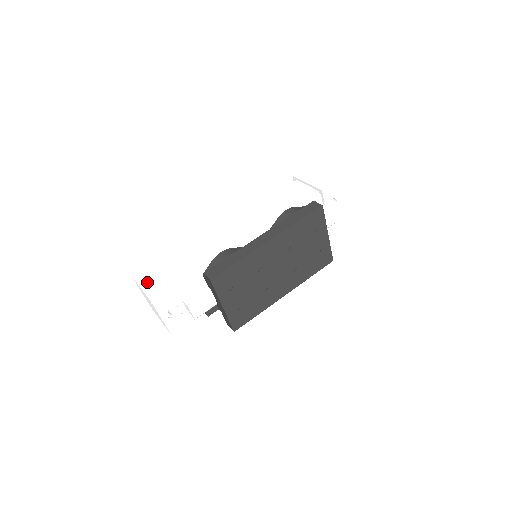
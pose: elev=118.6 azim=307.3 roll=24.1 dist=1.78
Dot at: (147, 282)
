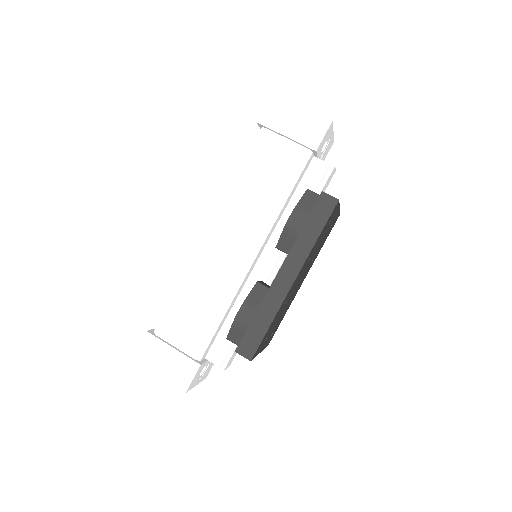
Dot at: (160, 365)
